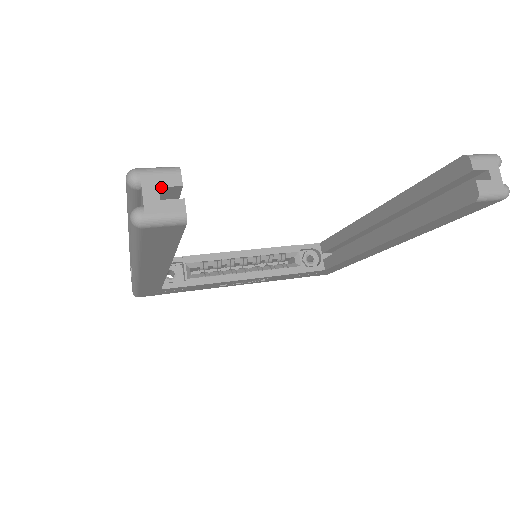
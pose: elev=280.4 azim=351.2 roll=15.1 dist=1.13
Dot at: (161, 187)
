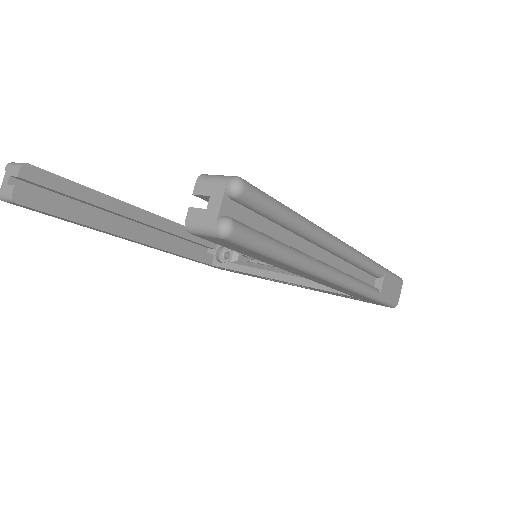
Dot at: (11, 176)
